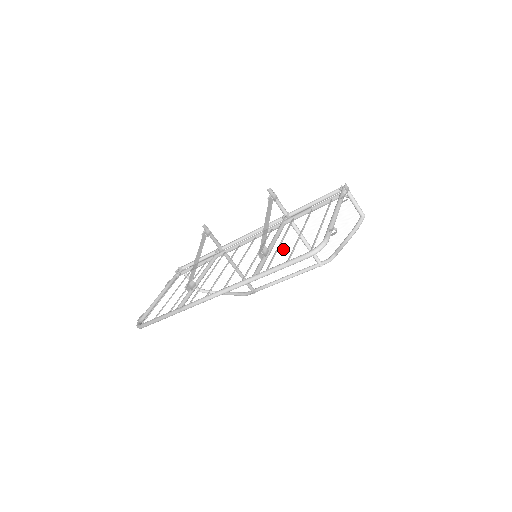
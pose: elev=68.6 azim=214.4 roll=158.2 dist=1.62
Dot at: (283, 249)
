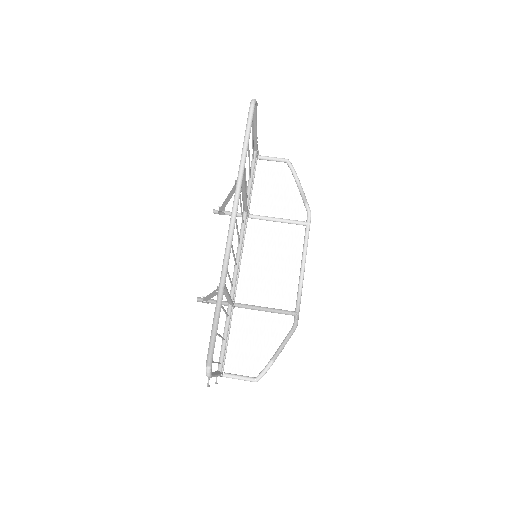
Dot at: (272, 243)
